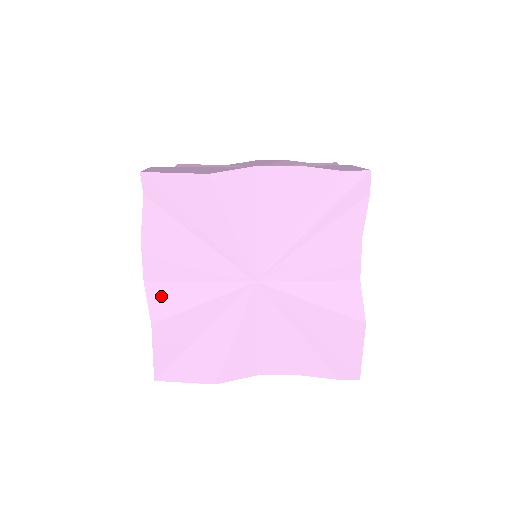
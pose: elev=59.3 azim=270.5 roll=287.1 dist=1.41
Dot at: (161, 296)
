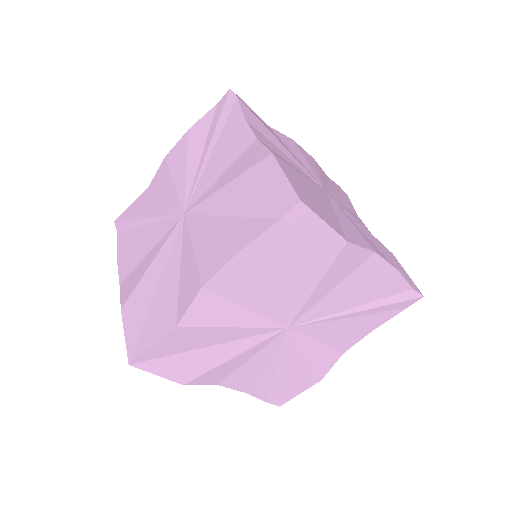
Dot at: (207, 306)
